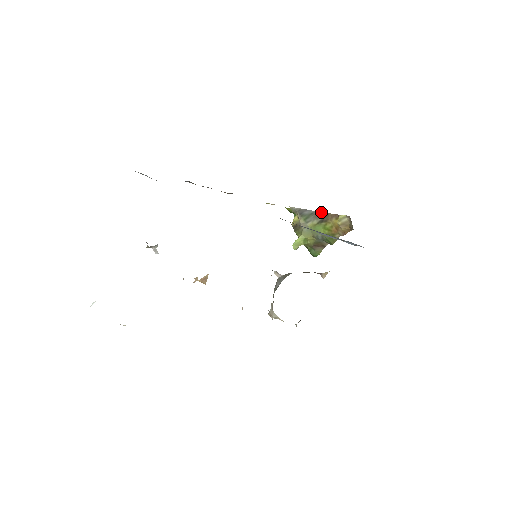
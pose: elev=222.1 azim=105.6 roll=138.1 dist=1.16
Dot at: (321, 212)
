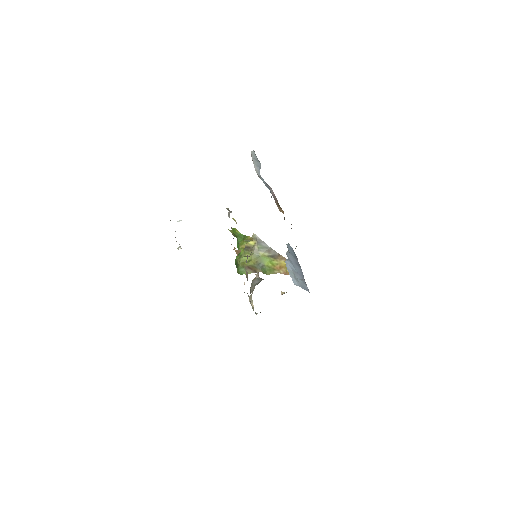
Dot at: (275, 251)
